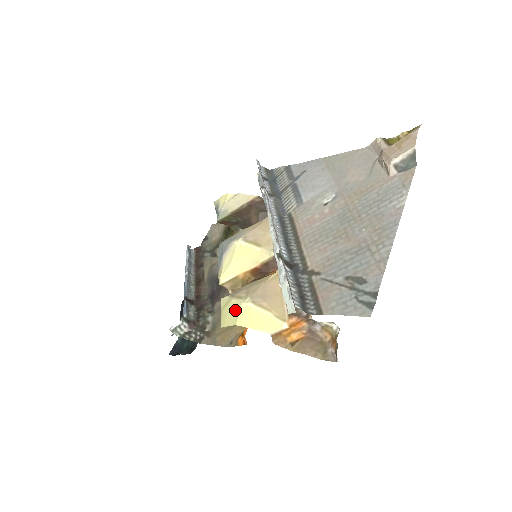
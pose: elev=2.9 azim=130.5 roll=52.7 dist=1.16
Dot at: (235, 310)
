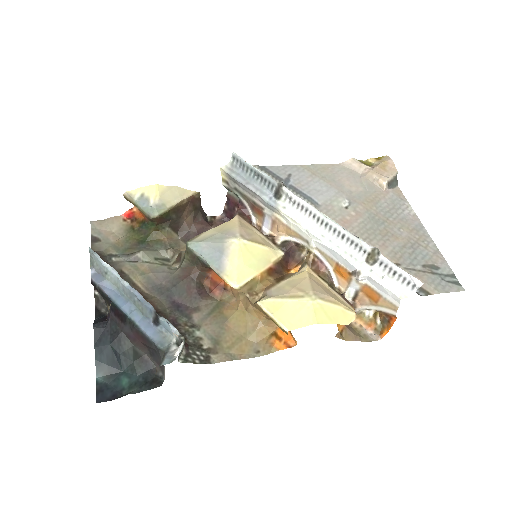
Dot at: (304, 309)
